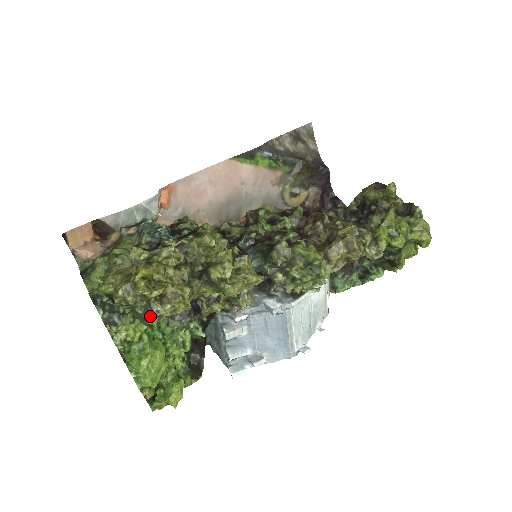
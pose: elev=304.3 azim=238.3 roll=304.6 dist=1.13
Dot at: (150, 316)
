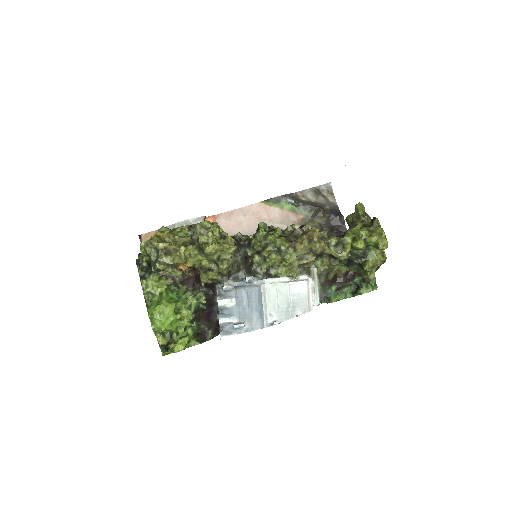
Dot at: (157, 262)
